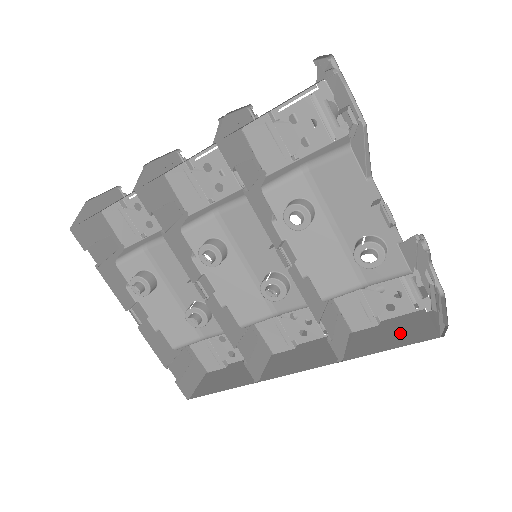
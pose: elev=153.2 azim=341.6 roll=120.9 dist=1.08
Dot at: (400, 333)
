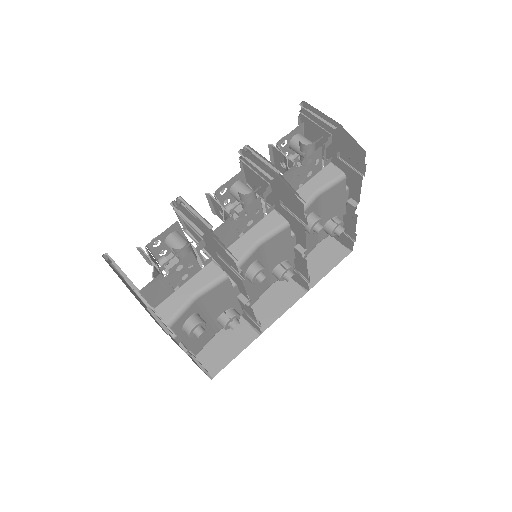
Dot at: (325, 258)
